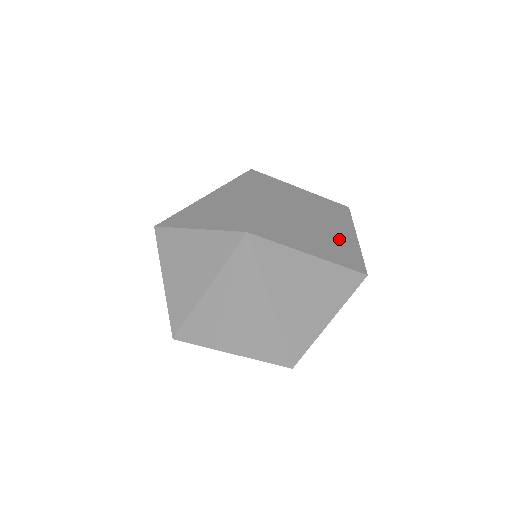
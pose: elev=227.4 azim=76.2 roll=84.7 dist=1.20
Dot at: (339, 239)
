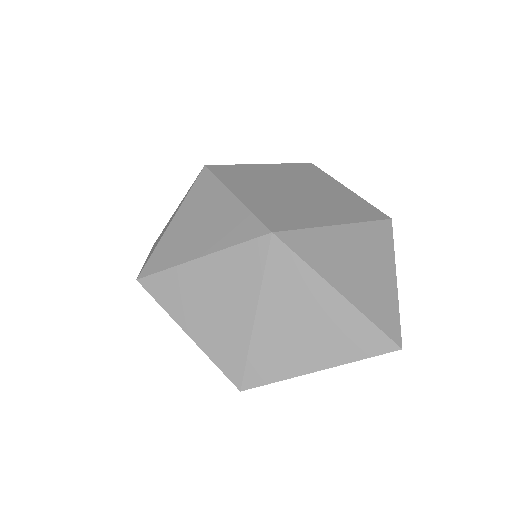
Dot at: (339, 197)
